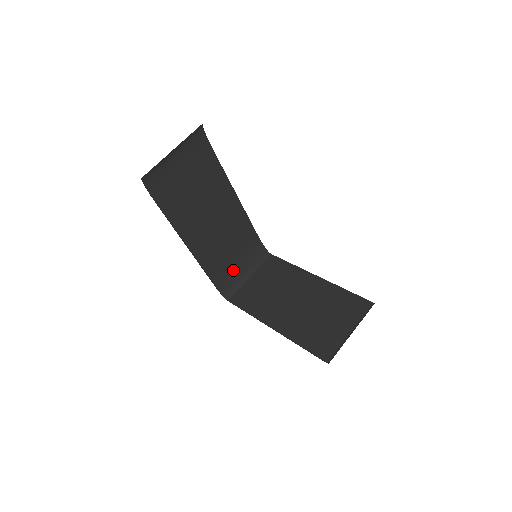
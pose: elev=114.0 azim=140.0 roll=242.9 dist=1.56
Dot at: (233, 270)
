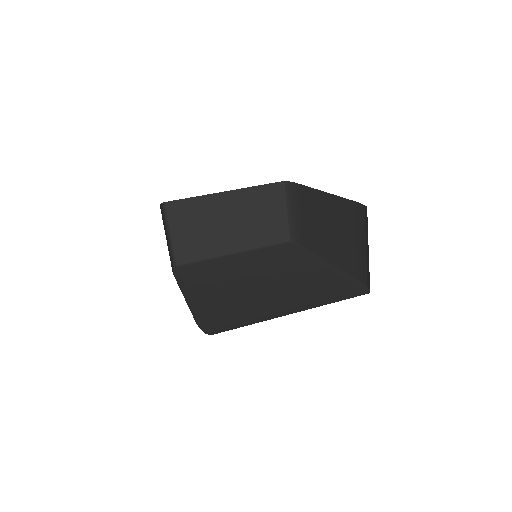
Dot at: occluded
